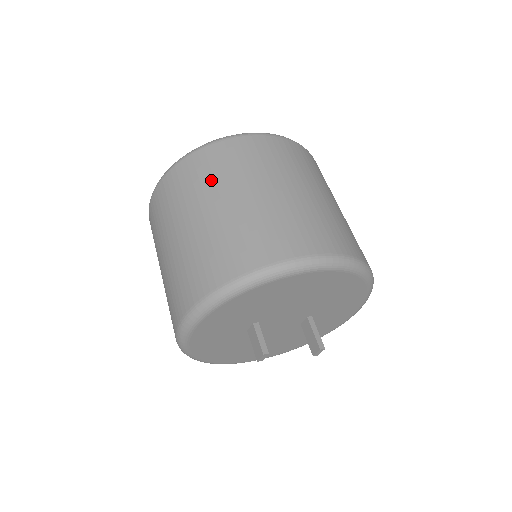
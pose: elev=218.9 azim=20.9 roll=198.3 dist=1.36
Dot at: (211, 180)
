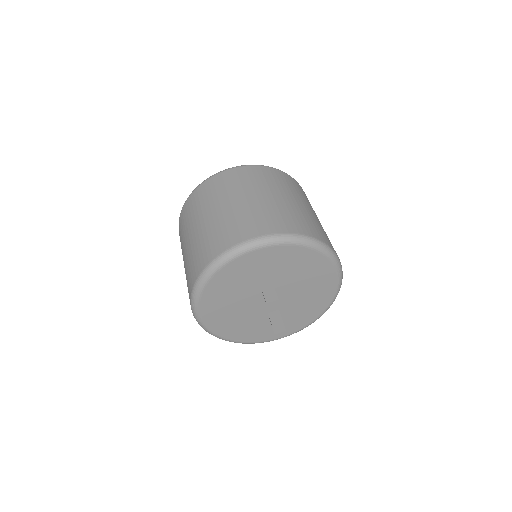
Dot at: (296, 190)
